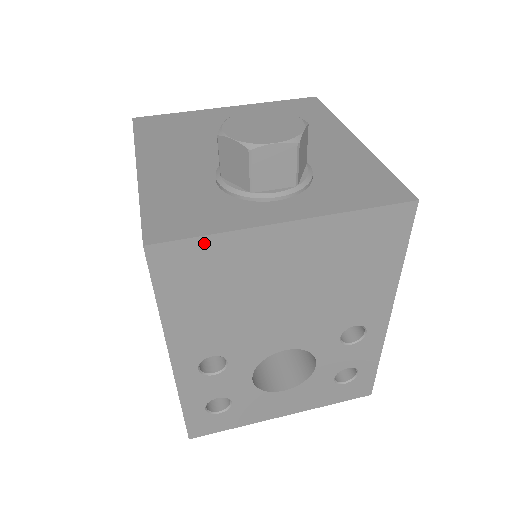
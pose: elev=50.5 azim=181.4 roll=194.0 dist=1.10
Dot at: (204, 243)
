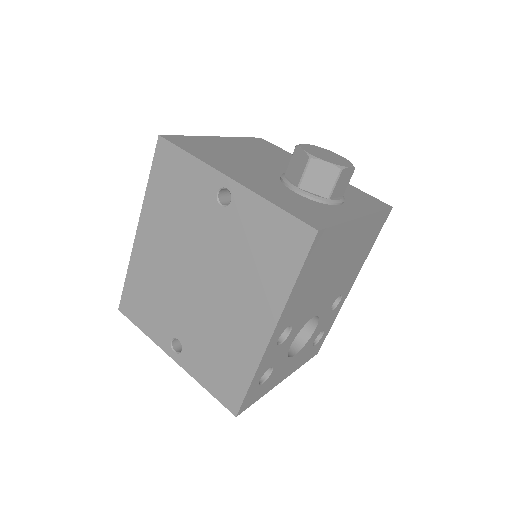
Dot at: (335, 230)
